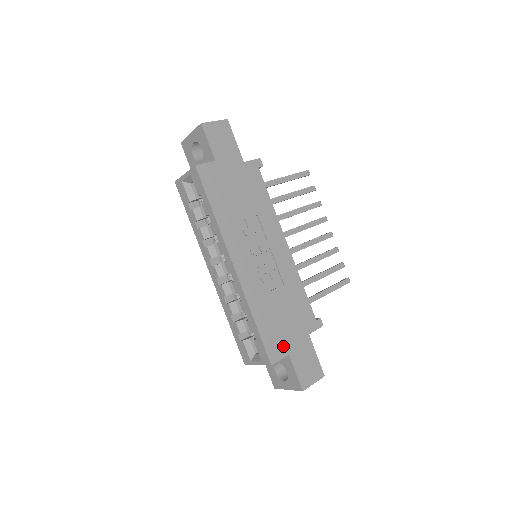
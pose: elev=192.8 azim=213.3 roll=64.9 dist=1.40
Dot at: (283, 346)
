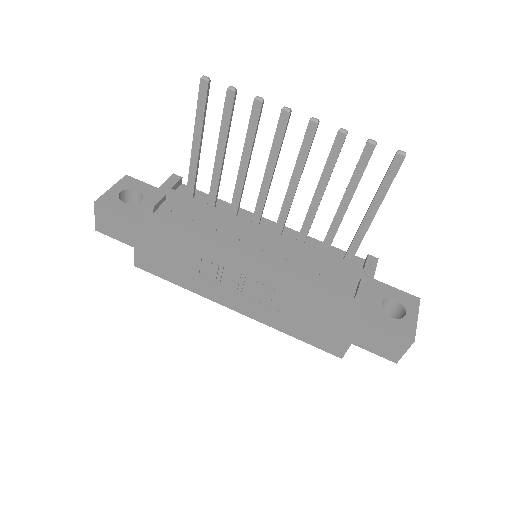
Dot at: (338, 340)
